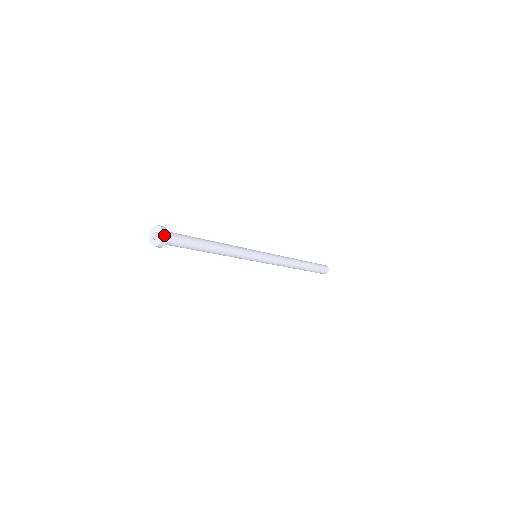
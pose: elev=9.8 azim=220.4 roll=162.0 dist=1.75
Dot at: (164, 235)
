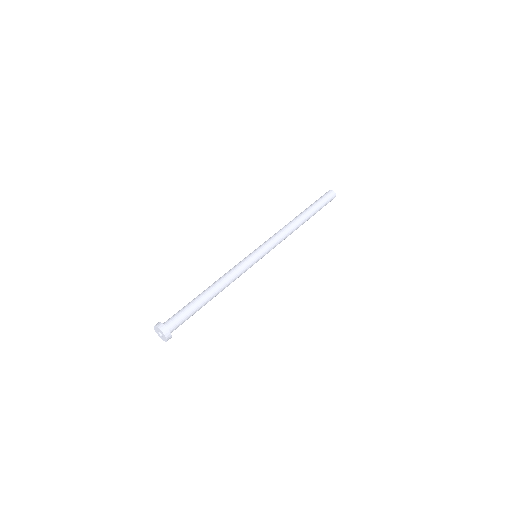
Dot at: (164, 332)
